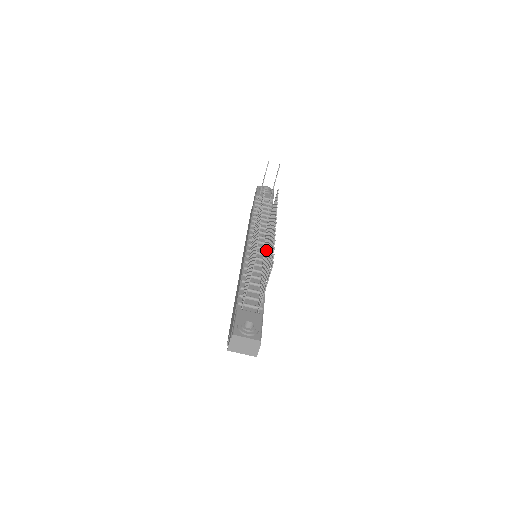
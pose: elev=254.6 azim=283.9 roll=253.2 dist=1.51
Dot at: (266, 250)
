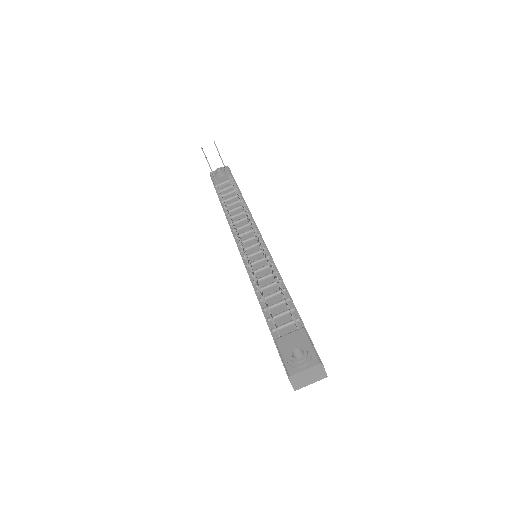
Dot at: occluded
